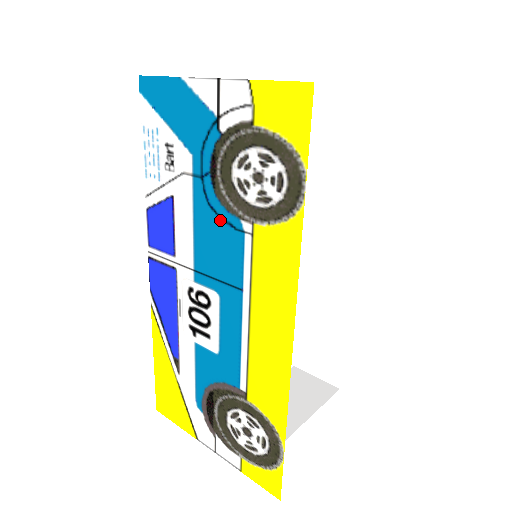
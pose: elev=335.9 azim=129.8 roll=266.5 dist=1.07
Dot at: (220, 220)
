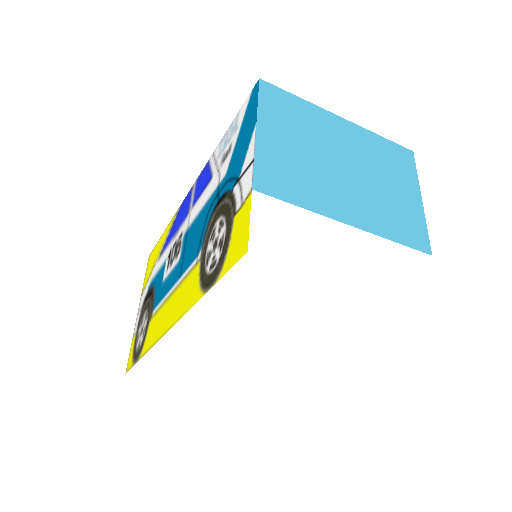
Dot at: (202, 230)
